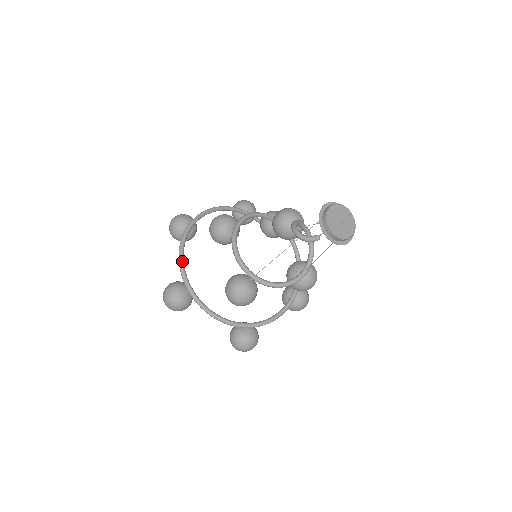
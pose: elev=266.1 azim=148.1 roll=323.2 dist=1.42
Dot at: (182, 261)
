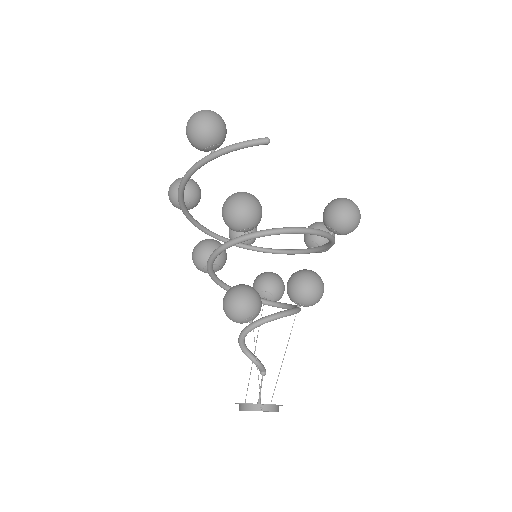
Dot at: occluded
